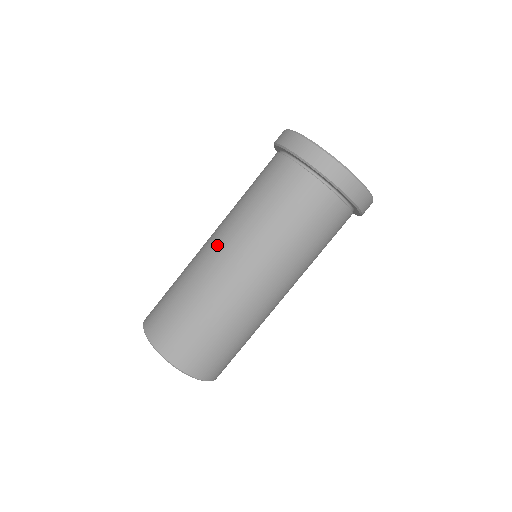
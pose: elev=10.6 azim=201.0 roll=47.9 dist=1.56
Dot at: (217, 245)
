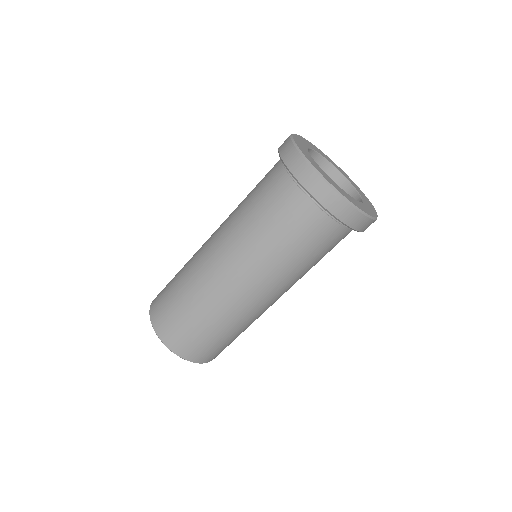
Dot at: occluded
